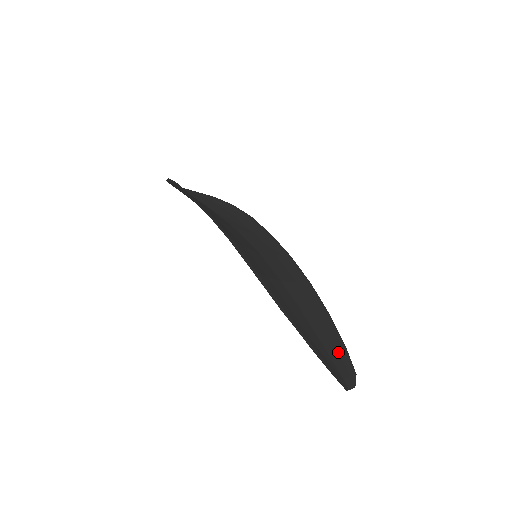
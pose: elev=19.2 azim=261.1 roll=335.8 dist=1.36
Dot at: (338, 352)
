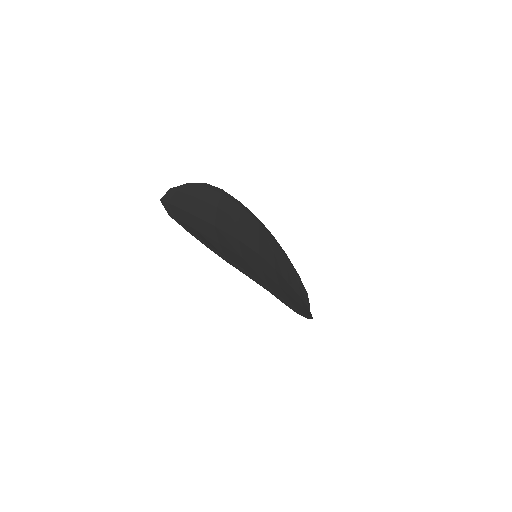
Dot at: (301, 288)
